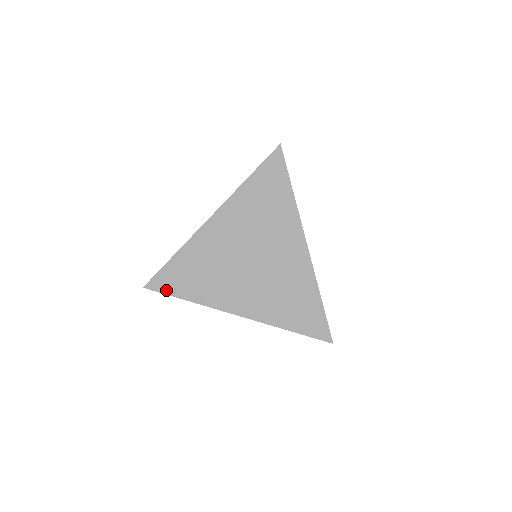
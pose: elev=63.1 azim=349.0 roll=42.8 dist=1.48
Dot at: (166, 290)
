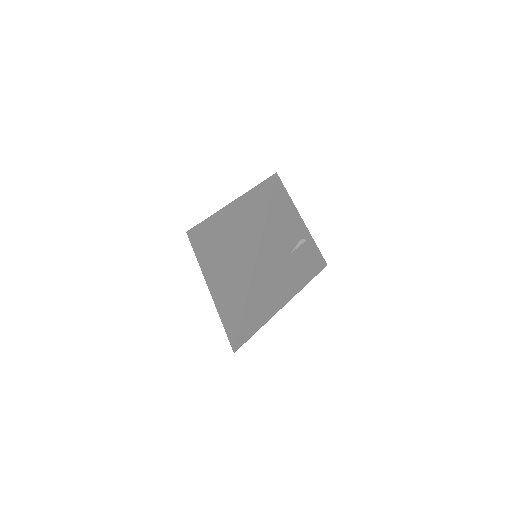
Dot at: (192, 242)
